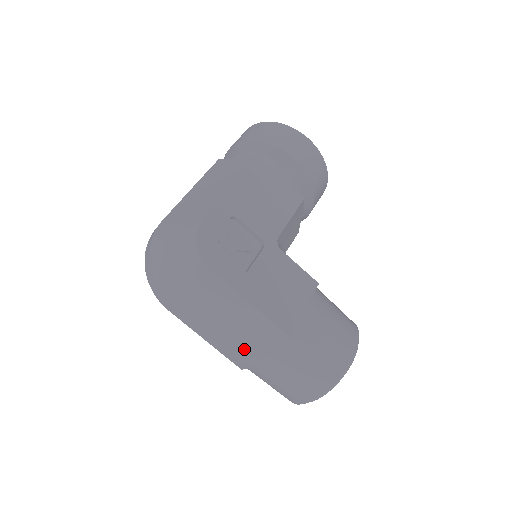
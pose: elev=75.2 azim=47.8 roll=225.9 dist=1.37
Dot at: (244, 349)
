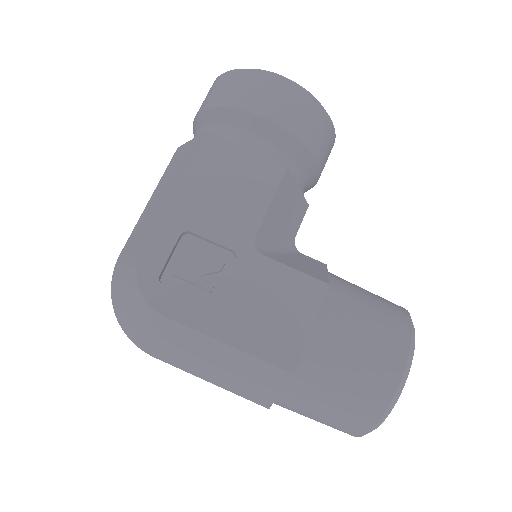
Dot at: (251, 391)
